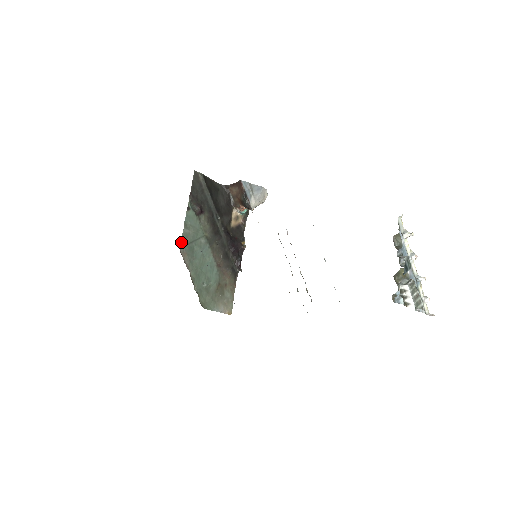
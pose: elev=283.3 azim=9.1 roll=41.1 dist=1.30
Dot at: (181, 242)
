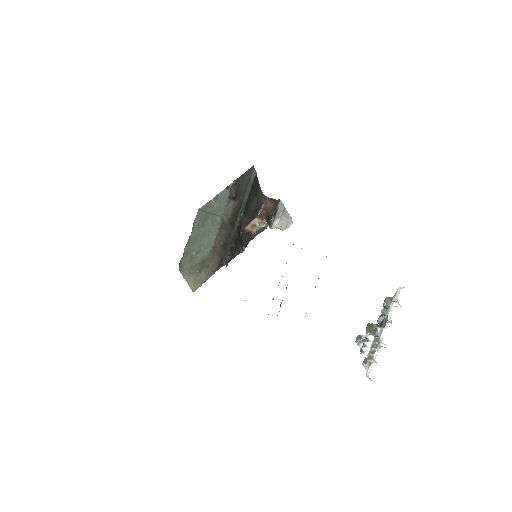
Dot at: (203, 206)
